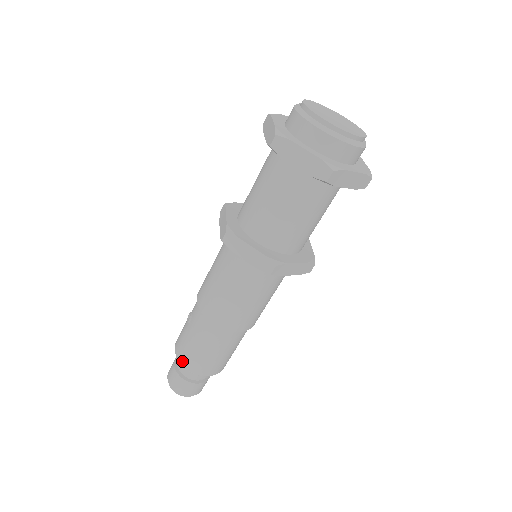
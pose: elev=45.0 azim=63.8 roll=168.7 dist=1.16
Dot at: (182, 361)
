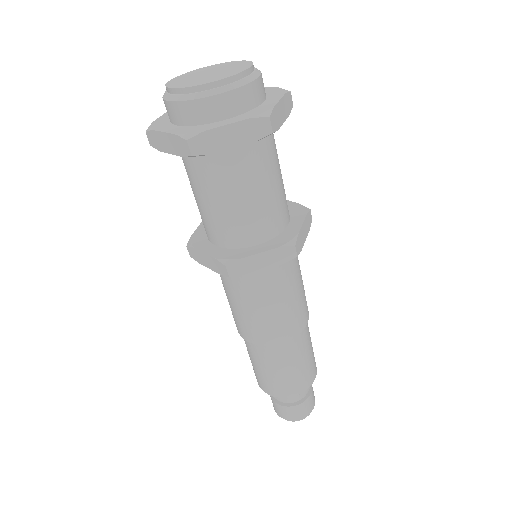
Dot at: (259, 384)
